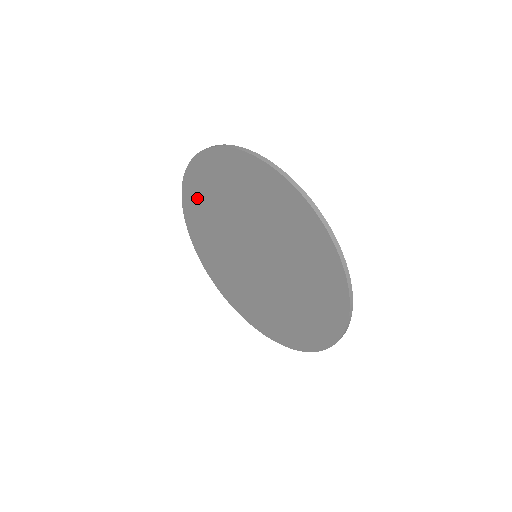
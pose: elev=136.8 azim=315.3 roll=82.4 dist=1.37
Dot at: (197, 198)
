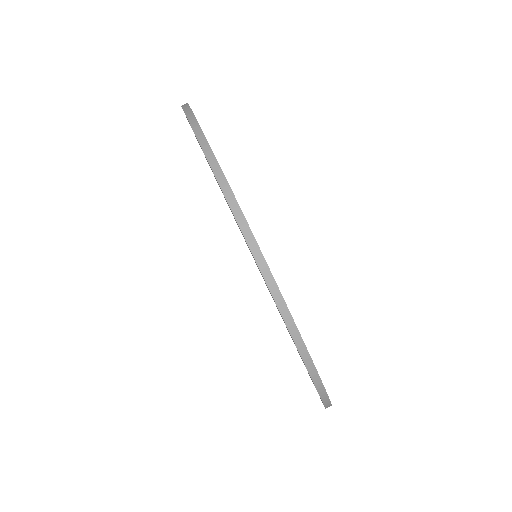
Dot at: occluded
